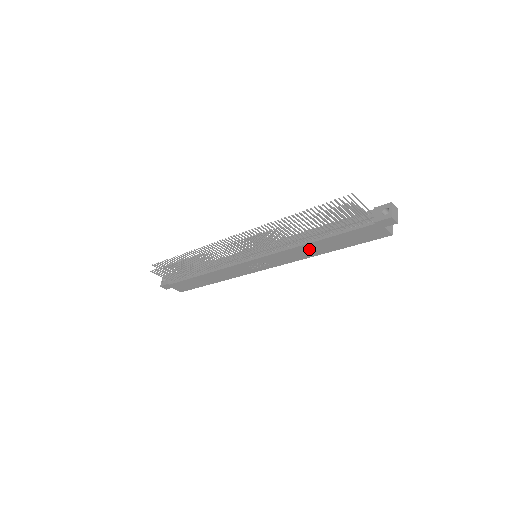
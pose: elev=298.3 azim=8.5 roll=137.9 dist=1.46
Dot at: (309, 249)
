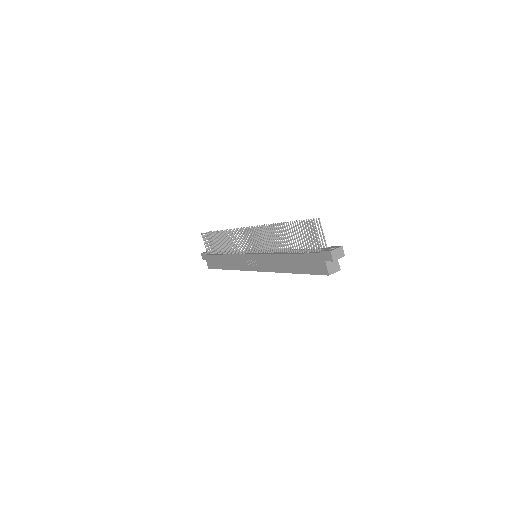
Dot at: (281, 261)
